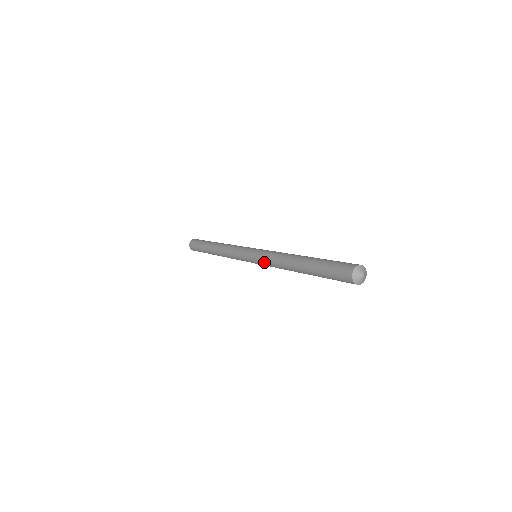
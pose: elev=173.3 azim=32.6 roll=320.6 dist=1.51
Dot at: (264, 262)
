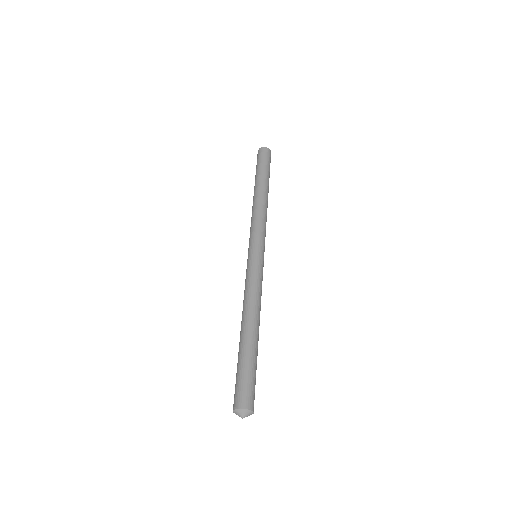
Dot at: occluded
